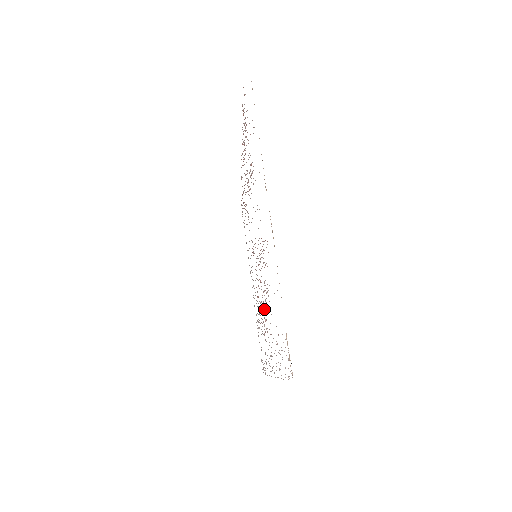
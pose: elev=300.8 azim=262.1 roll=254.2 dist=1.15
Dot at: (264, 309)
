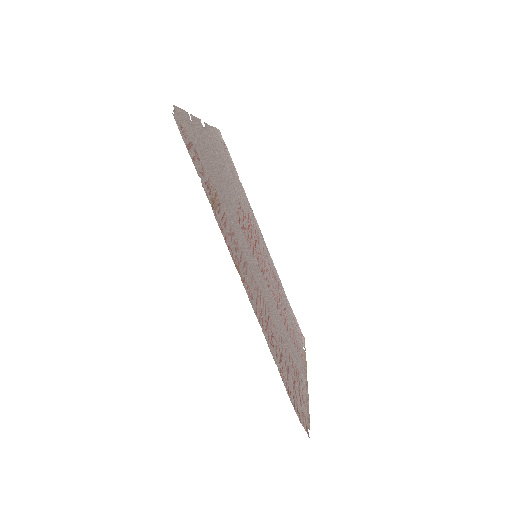
Dot at: (264, 258)
